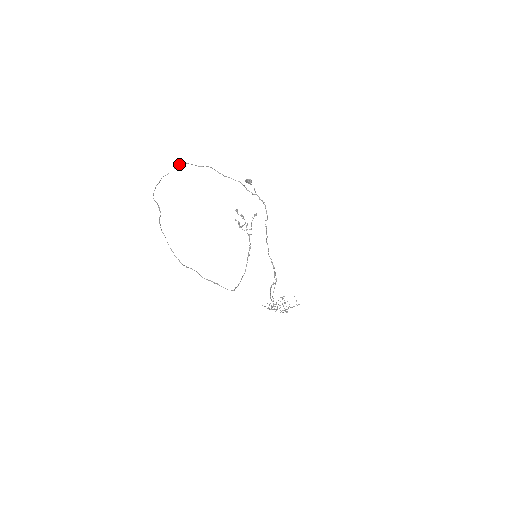
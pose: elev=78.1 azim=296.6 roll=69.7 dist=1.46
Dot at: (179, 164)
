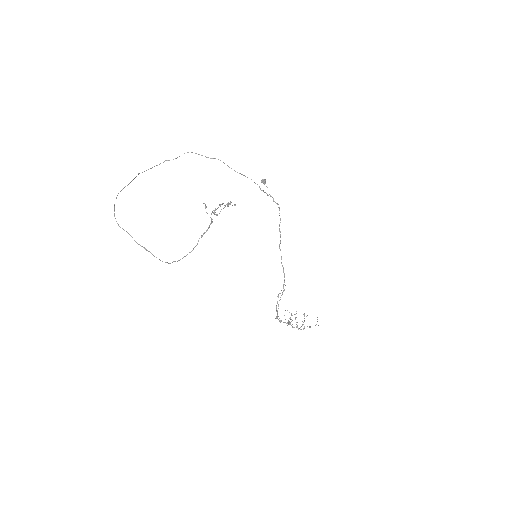
Dot at: occluded
